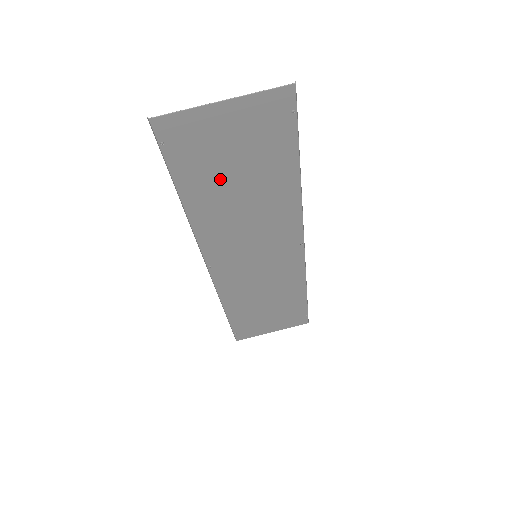
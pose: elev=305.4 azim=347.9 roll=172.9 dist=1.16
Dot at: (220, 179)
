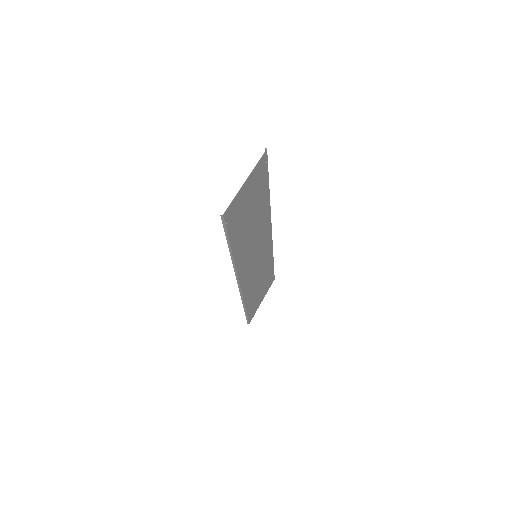
Dot at: (244, 223)
